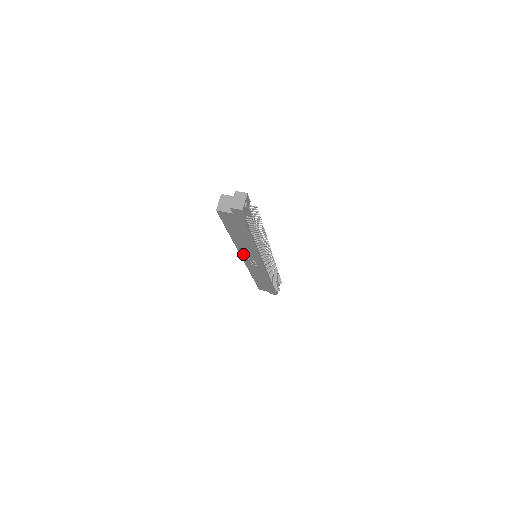
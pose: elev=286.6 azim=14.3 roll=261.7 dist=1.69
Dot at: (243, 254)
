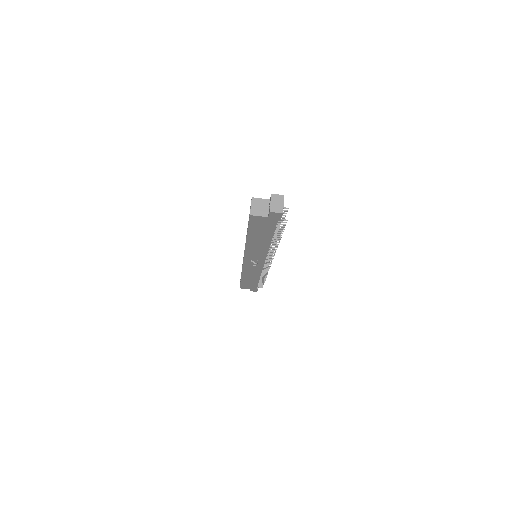
Dot at: (248, 256)
